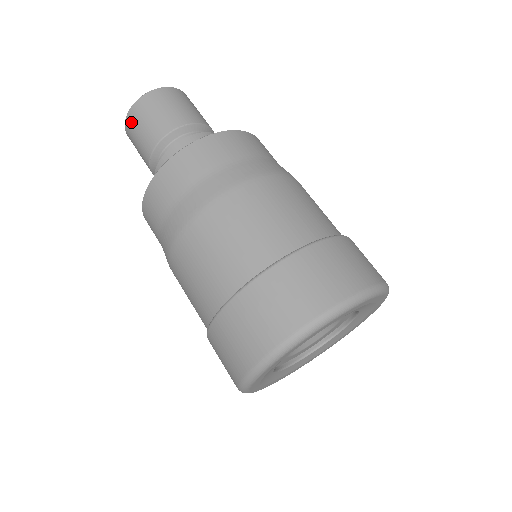
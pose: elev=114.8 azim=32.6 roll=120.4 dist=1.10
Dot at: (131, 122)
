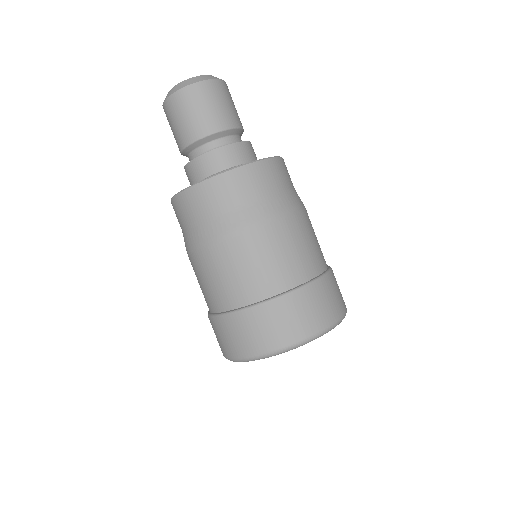
Dot at: occluded
